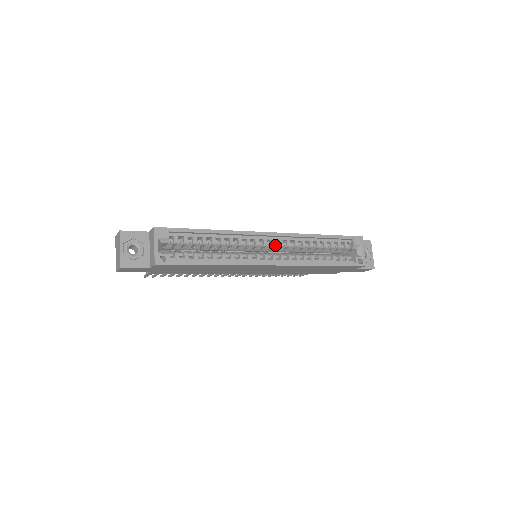
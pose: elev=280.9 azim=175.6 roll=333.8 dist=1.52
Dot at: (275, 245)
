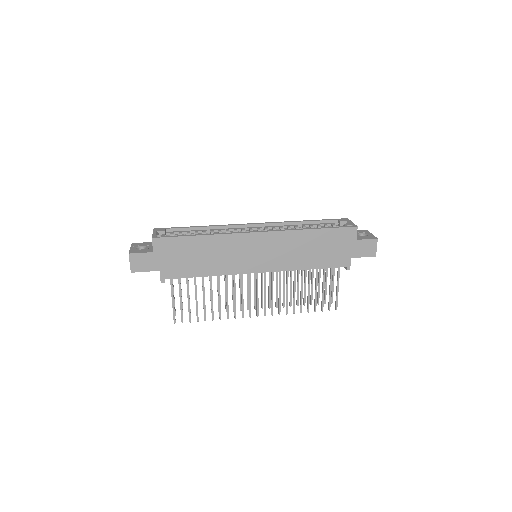
Dot at: occluded
